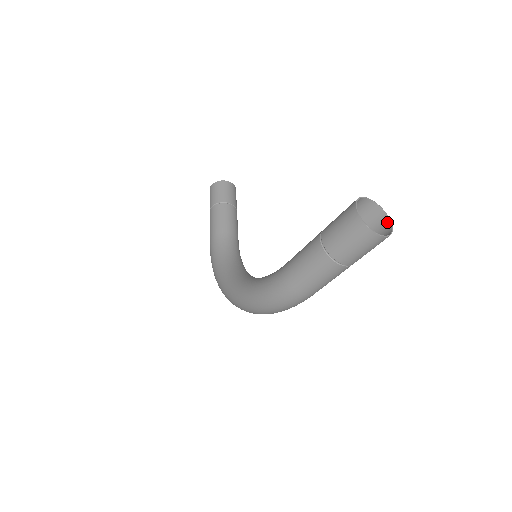
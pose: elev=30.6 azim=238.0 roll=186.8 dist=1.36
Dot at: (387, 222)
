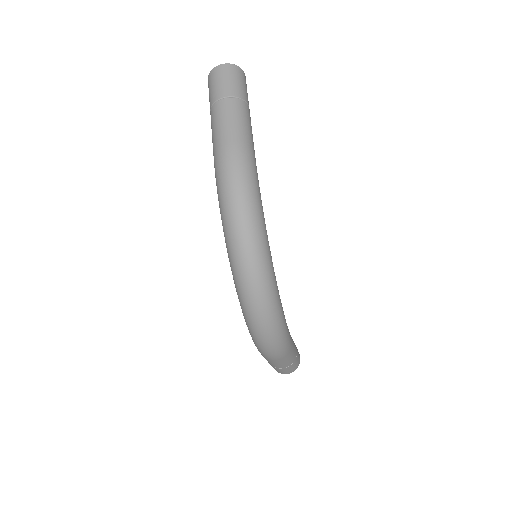
Dot at: occluded
